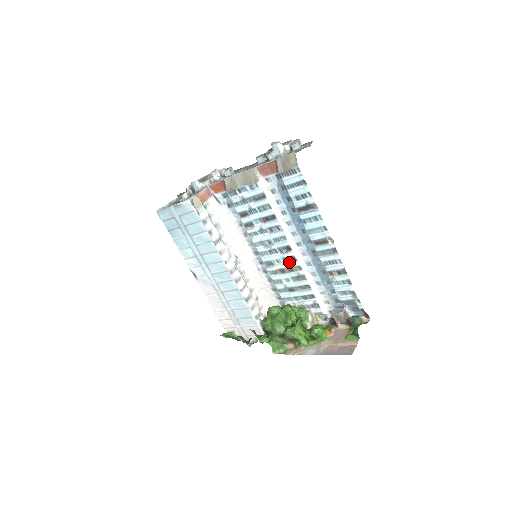
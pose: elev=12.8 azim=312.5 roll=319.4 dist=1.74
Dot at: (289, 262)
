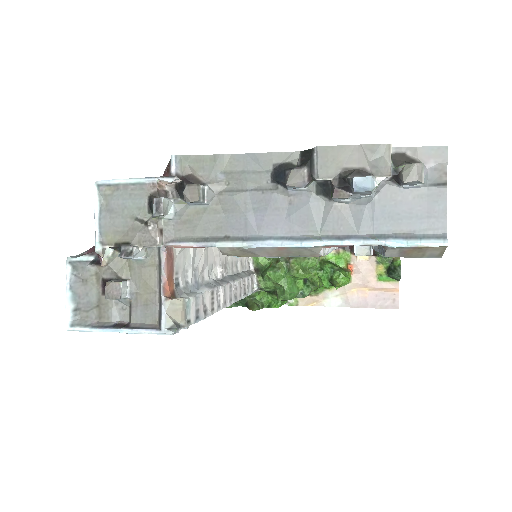
Dot at: occluded
